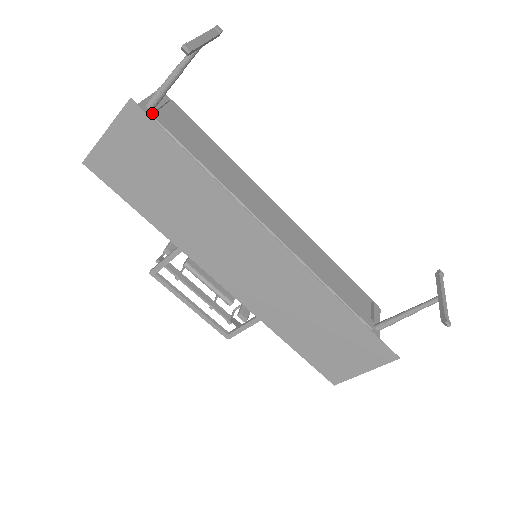
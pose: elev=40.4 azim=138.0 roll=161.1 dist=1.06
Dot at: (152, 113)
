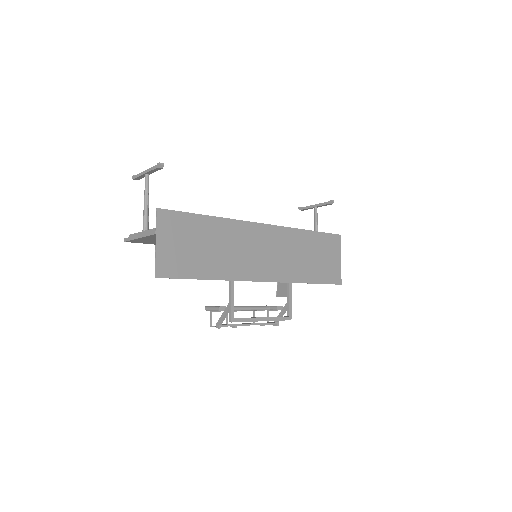
Dot at: occluded
